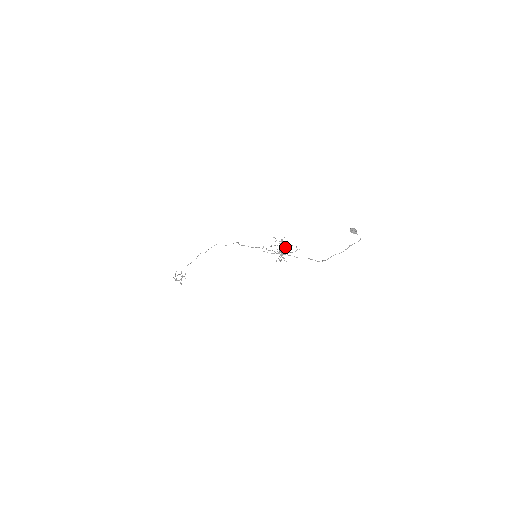
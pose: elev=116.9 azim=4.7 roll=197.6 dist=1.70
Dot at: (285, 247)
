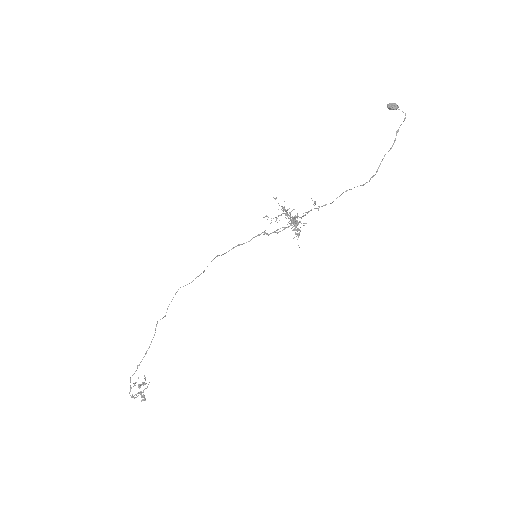
Dot at: occluded
